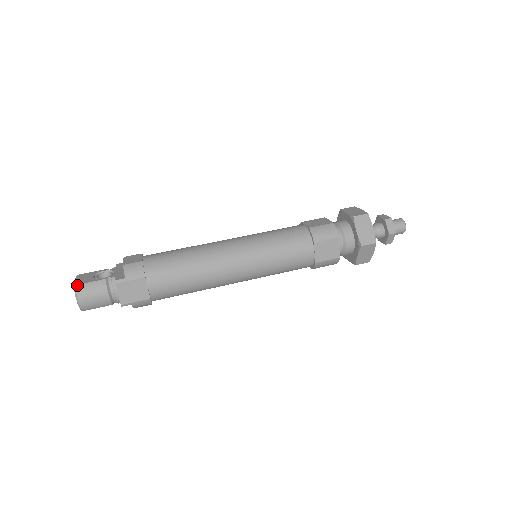
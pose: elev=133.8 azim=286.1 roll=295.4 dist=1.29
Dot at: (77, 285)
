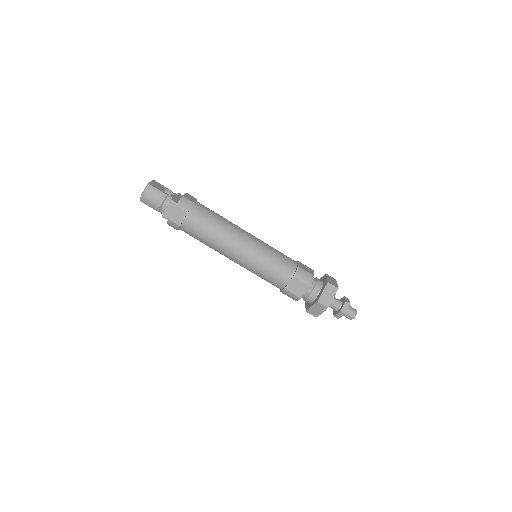
Dot at: (150, 185)
